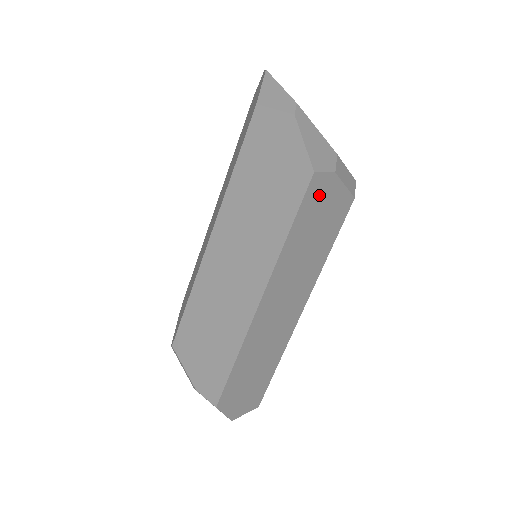
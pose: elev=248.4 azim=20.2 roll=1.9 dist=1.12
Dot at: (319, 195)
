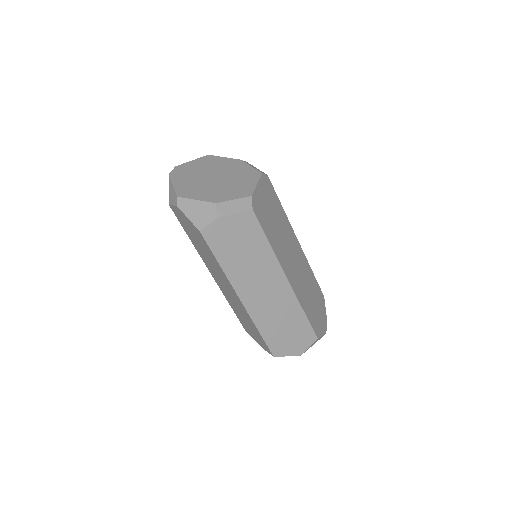
Dot at: (219, 234)
